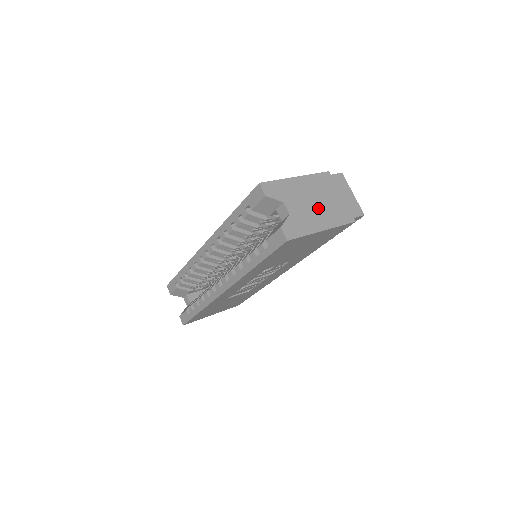
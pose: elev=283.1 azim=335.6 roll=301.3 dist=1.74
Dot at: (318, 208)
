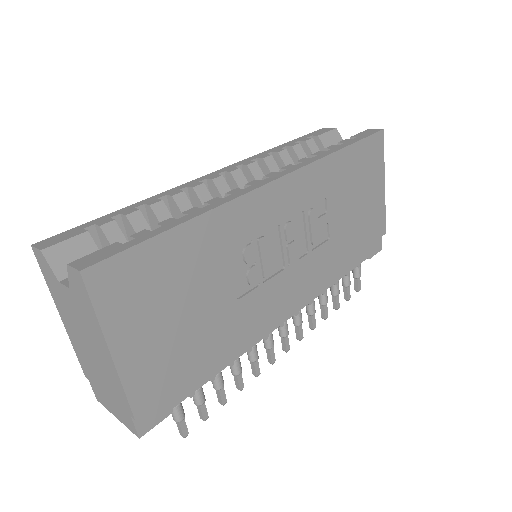
Dot at: occluded
